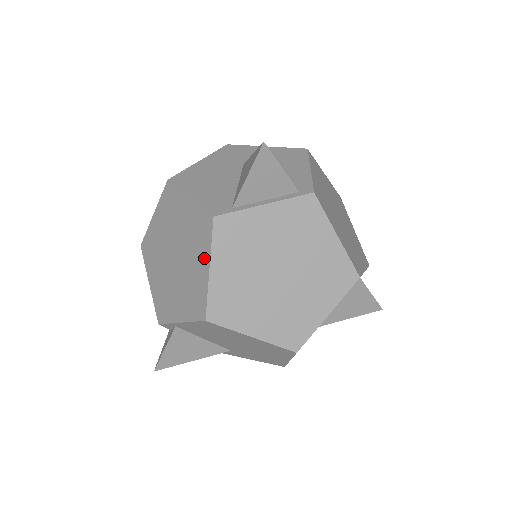
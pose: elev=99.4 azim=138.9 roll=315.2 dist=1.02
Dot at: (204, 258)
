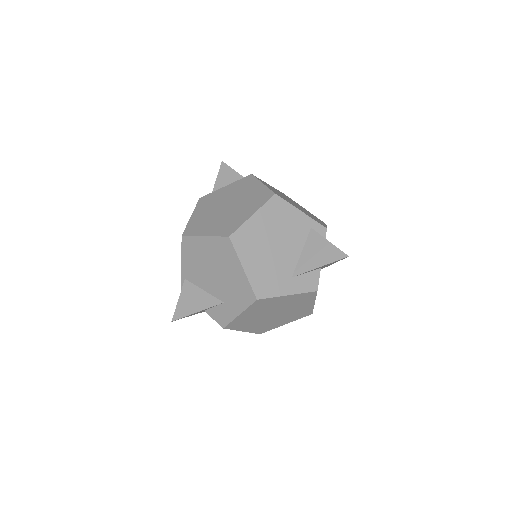
Dot at: occluded
